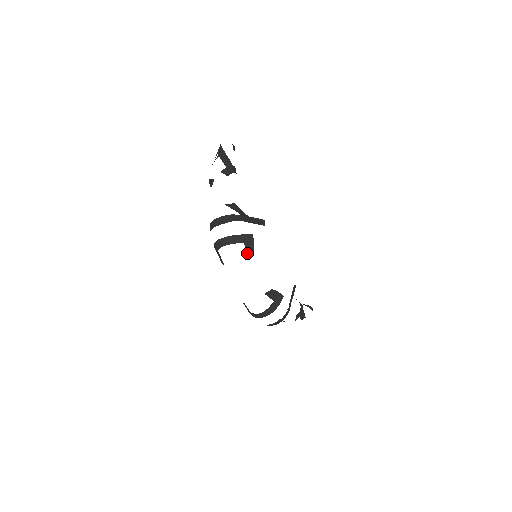
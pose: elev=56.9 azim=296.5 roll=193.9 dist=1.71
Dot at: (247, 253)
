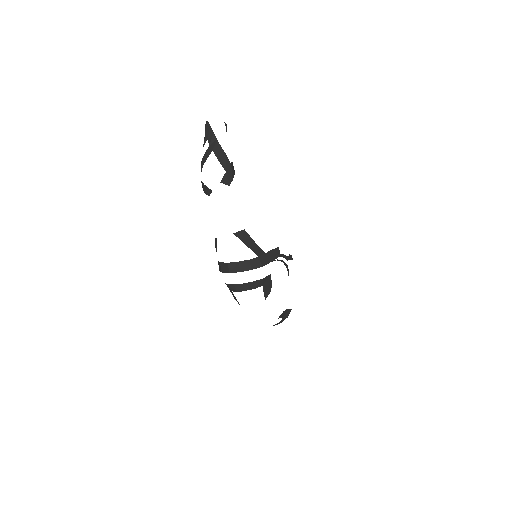
Dot at: (265, 295)
